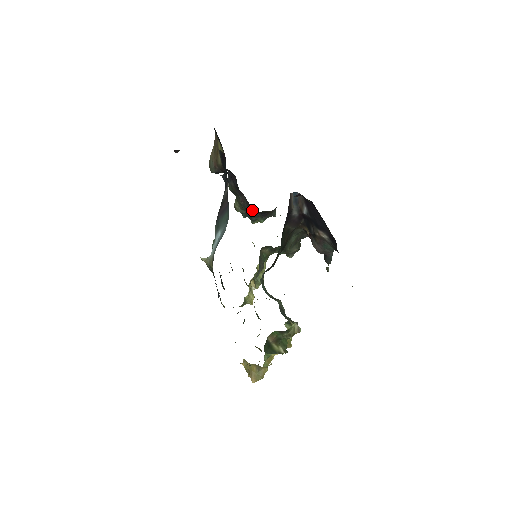
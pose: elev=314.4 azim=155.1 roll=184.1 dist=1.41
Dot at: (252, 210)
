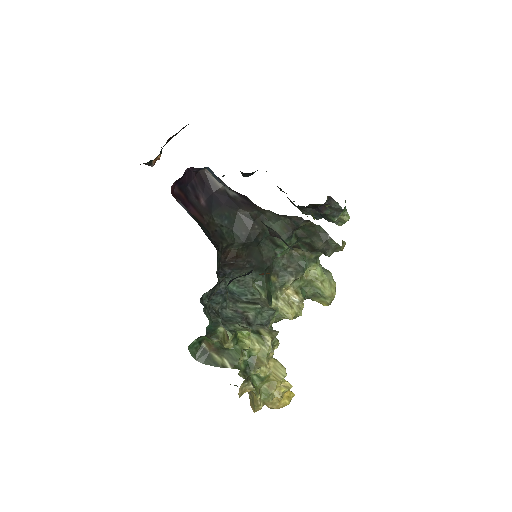
Dot at: occluded
